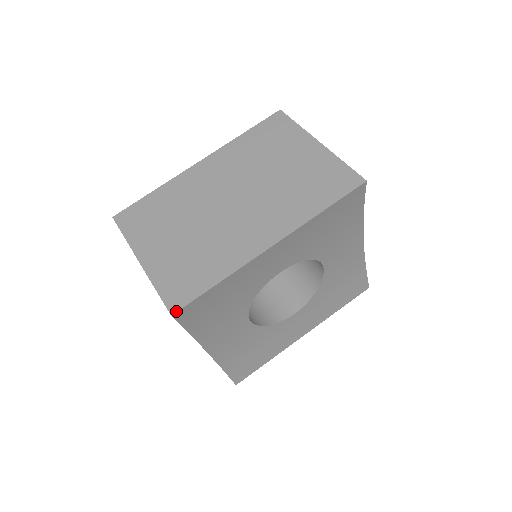
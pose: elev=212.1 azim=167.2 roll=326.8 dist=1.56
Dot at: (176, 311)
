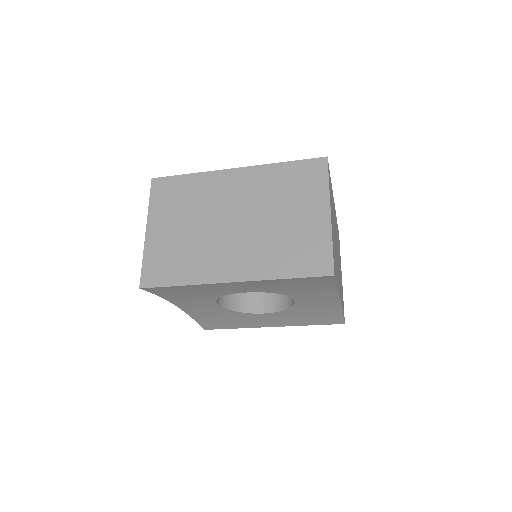
Dot at: (144, 287)
